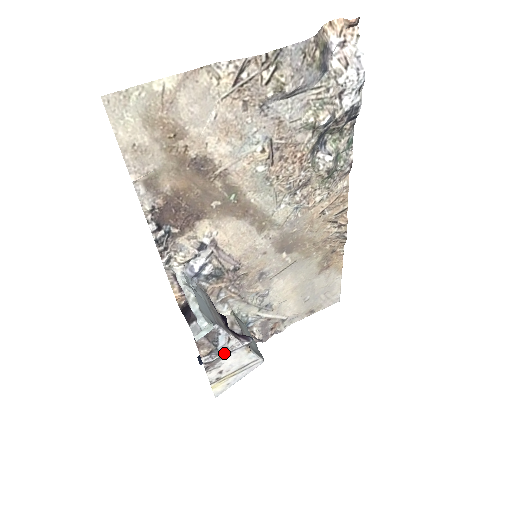
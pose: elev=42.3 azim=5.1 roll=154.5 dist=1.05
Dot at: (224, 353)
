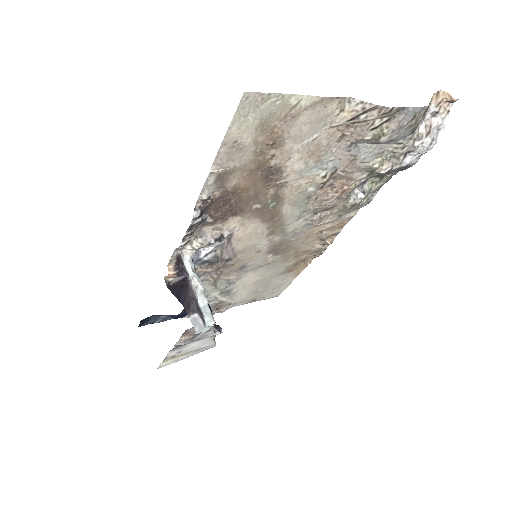
Dot at: (196, 339)
